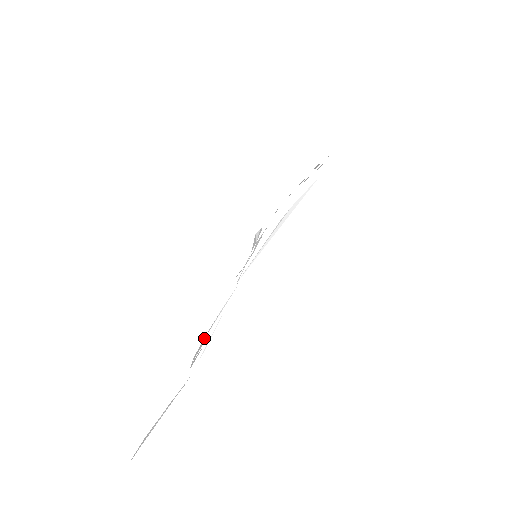
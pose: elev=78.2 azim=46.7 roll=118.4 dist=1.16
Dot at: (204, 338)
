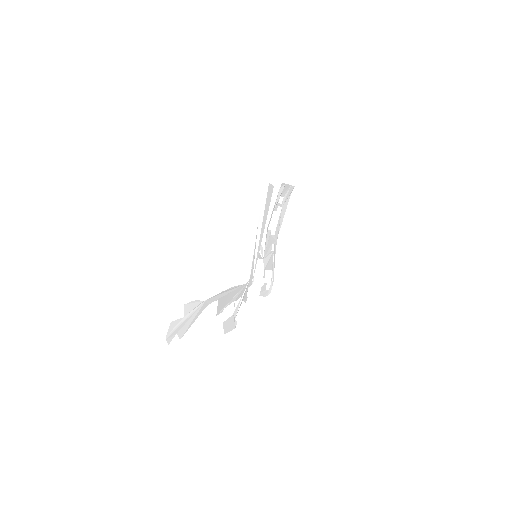
Dot at: (232, 316)
